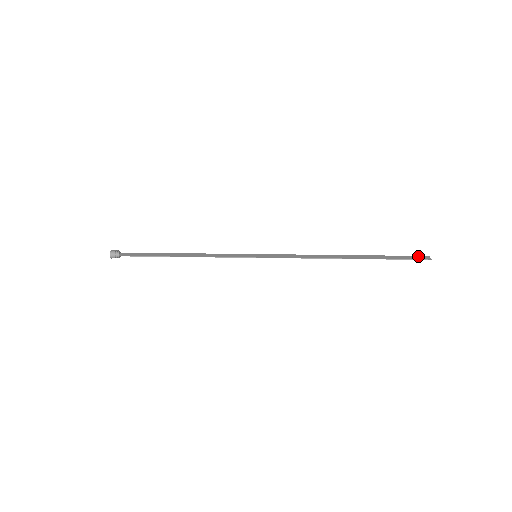
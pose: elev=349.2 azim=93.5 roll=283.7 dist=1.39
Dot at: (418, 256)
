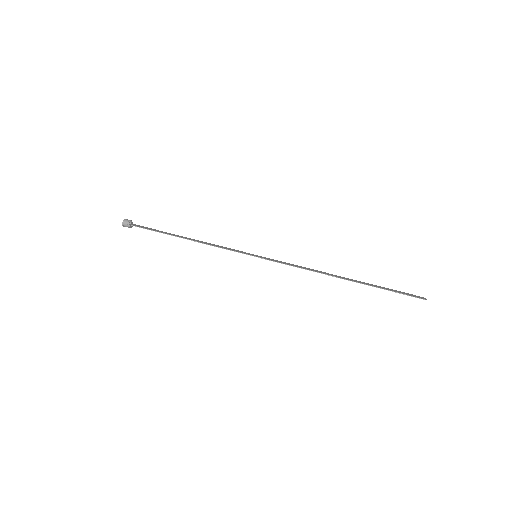
Dot at: (414, 295)
